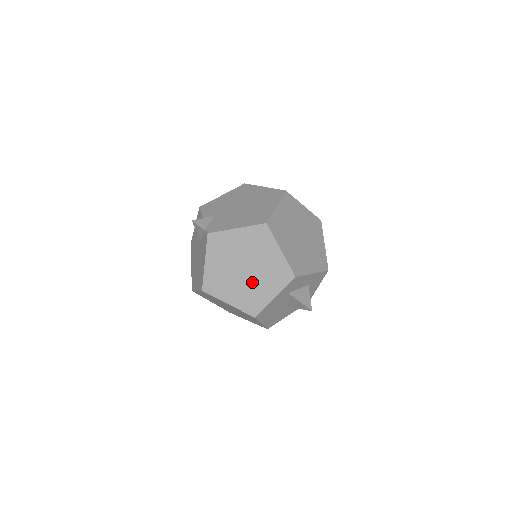
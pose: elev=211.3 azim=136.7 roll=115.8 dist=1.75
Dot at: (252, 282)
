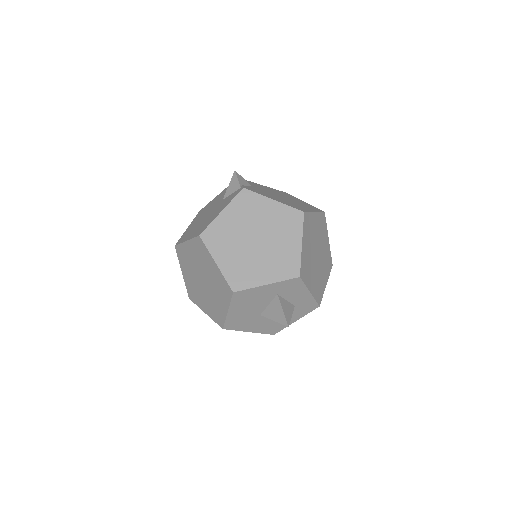
Dot at: (255, 256)
